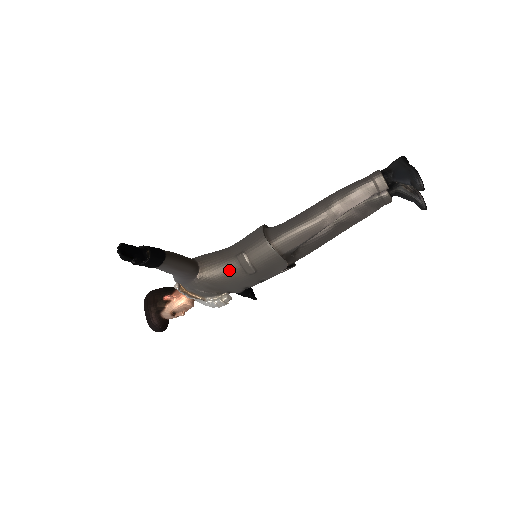
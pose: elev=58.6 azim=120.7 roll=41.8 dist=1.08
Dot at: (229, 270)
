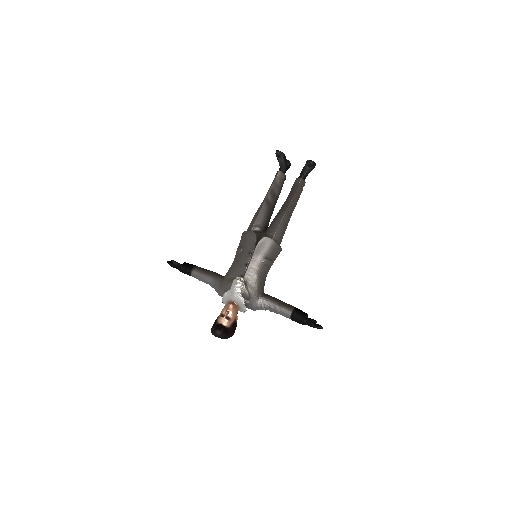
Dot at: (233, 262)
